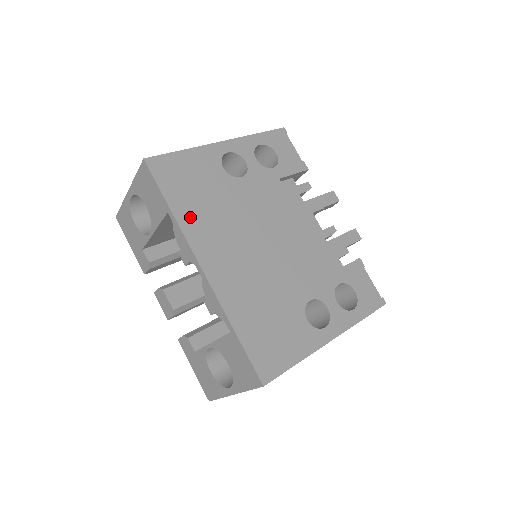
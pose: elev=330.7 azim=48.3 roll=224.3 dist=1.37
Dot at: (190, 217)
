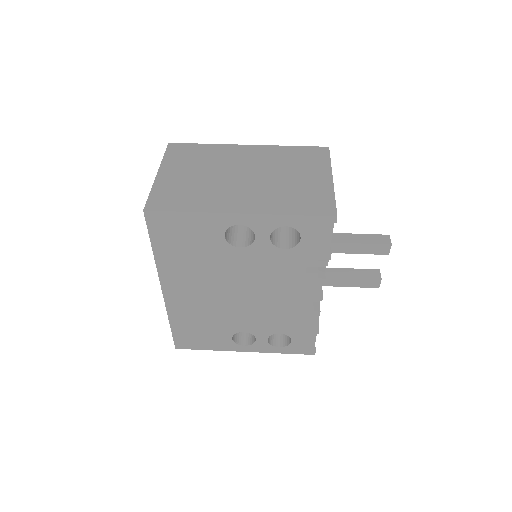
Dot at: (168, 261)
